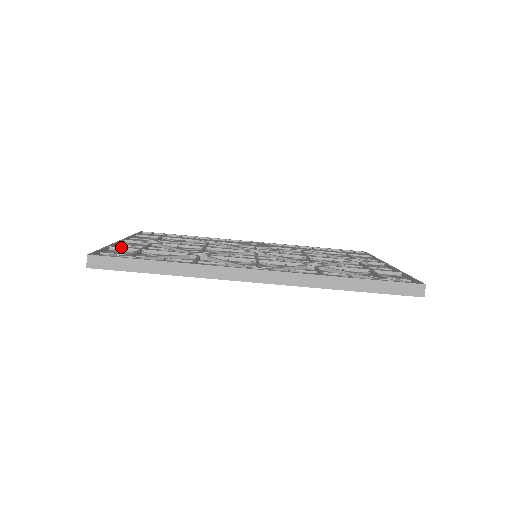
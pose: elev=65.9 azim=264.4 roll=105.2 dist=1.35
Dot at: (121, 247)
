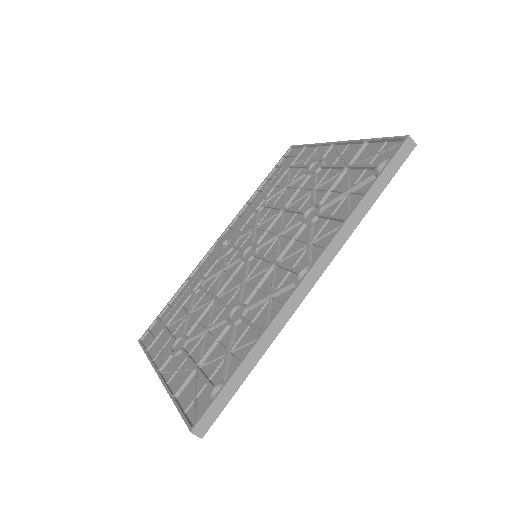
Dot at: (181, 385)
